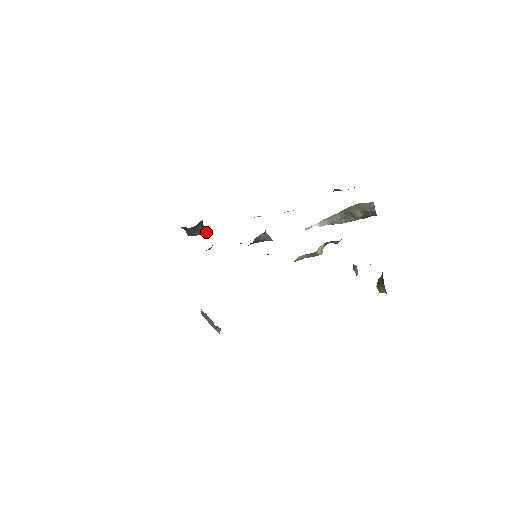
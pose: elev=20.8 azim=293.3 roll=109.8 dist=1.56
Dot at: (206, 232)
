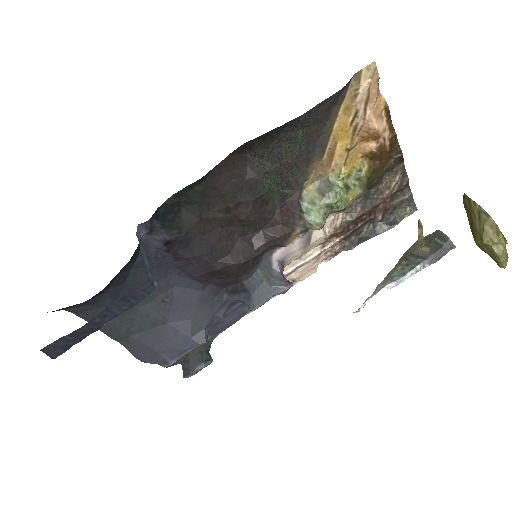
Dot at: (210, 360)
